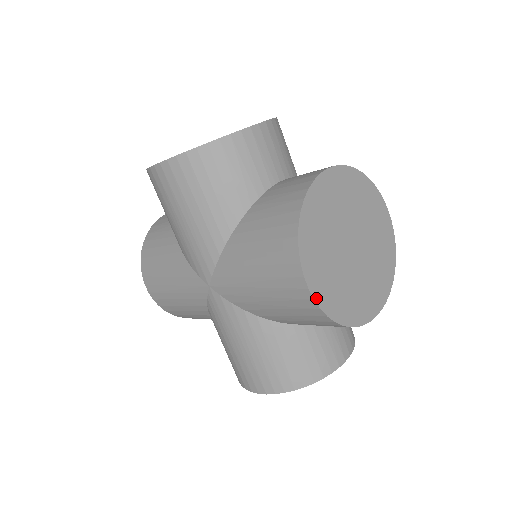
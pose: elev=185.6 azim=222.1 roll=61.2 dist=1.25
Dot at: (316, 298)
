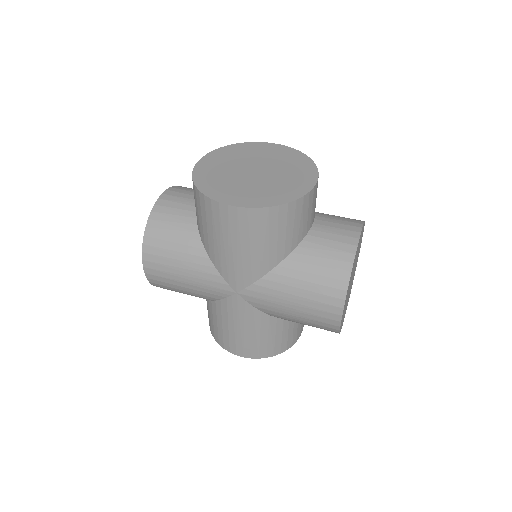
Dot at: occluded
